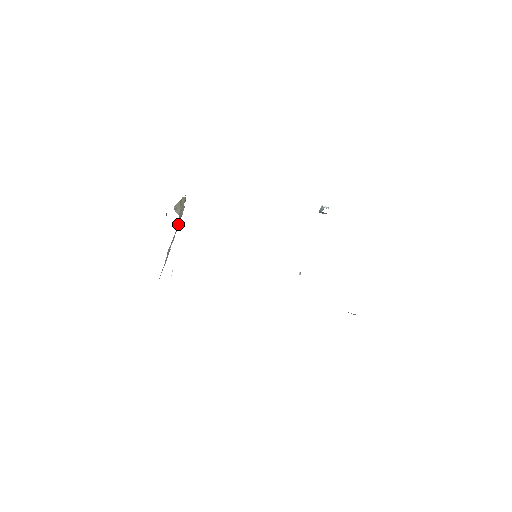
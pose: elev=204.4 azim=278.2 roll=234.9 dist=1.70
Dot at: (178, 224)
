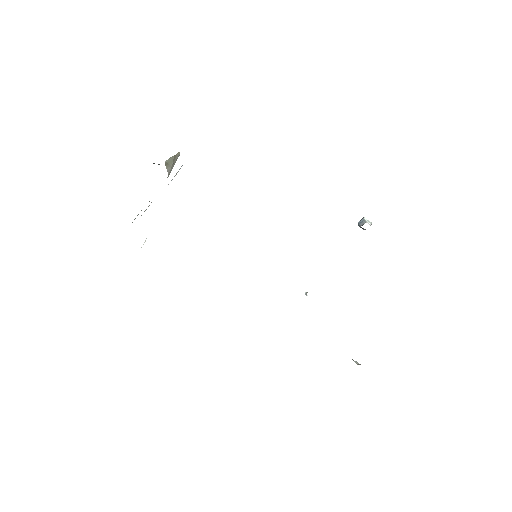
Dot at: occluded
